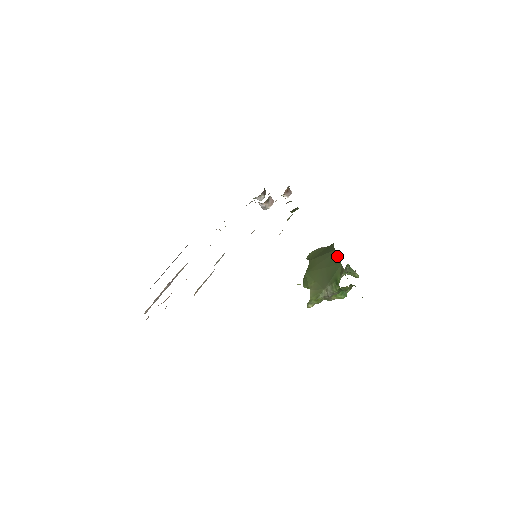
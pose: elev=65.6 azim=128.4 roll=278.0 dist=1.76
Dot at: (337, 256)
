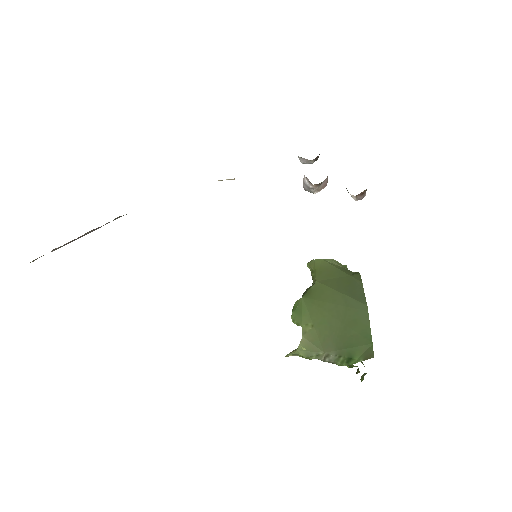
Dot at: (369, 322)
